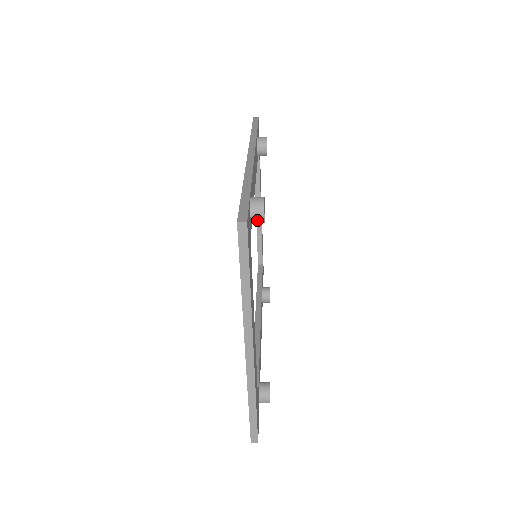
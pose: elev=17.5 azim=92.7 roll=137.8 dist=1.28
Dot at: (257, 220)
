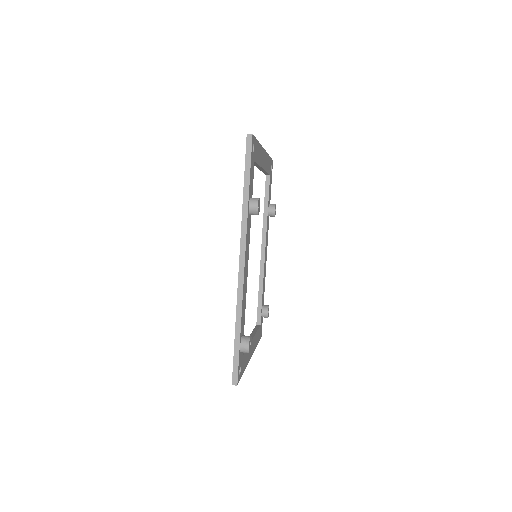
Dot at: occluded
